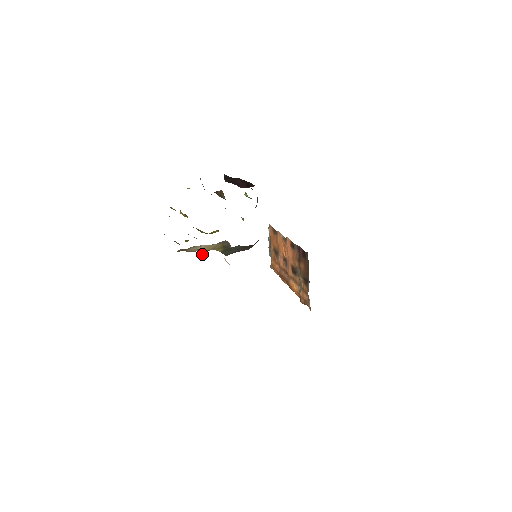
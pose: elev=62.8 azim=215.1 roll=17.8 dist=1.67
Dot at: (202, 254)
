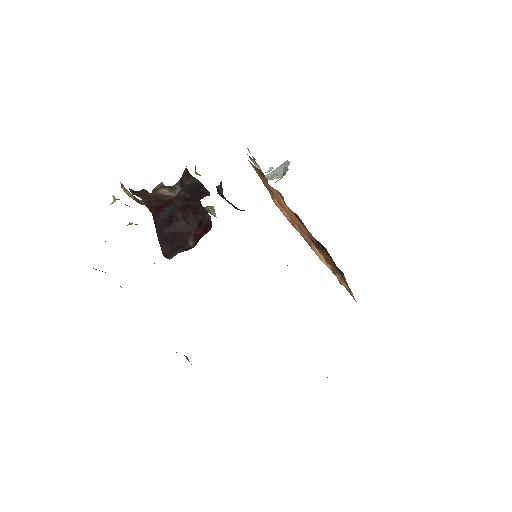
Dot at: occluded
